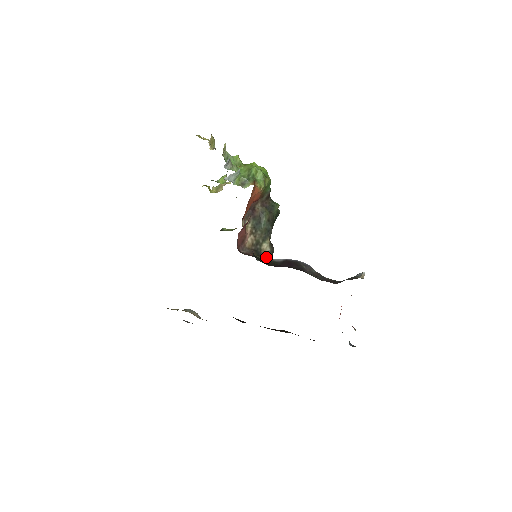
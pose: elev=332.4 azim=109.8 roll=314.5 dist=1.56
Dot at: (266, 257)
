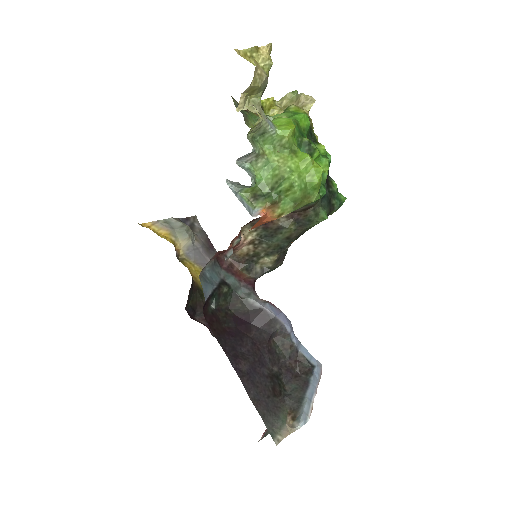
Dot at: (258, 274)
